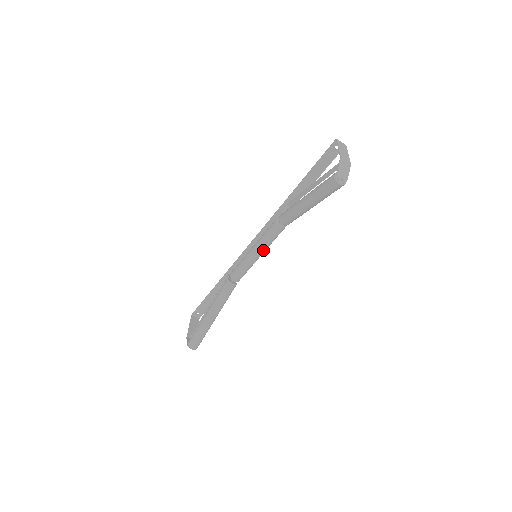
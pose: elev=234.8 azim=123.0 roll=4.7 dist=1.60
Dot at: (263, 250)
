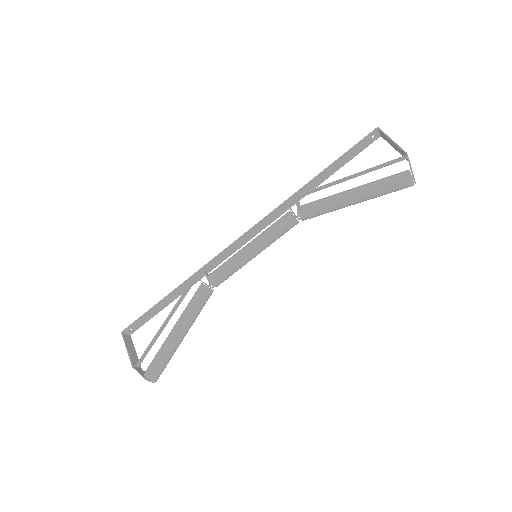
Dot at: (265, 248)
